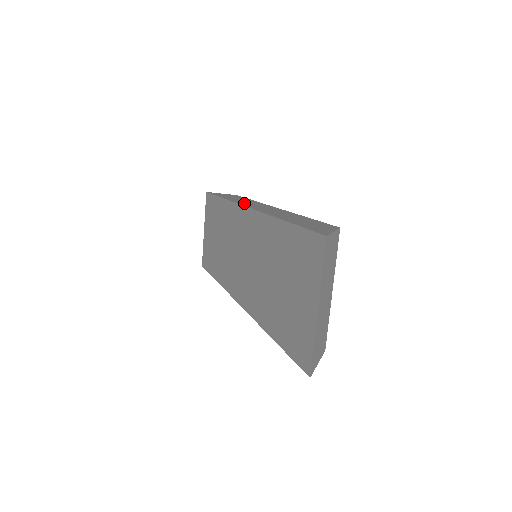
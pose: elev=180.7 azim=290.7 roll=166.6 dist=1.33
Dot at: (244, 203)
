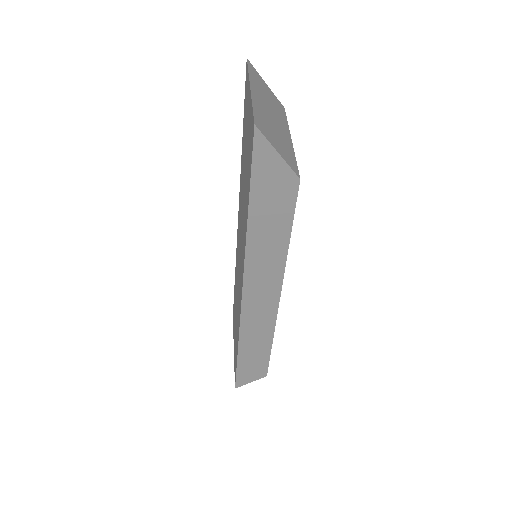
Dot at: occluded
